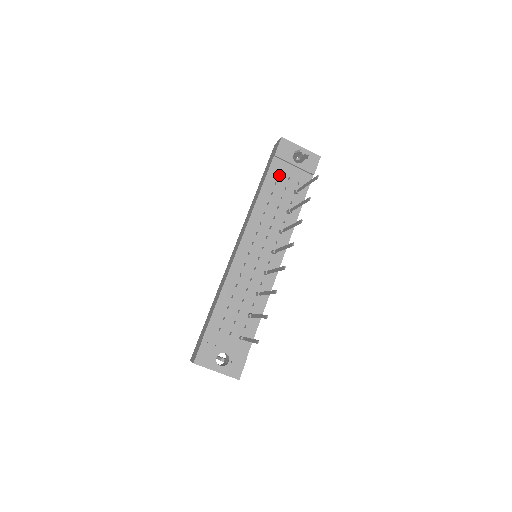
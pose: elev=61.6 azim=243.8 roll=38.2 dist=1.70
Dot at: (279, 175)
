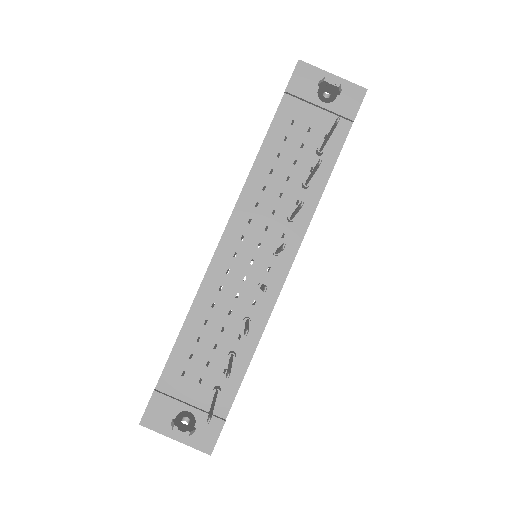
Dot at: occluded
